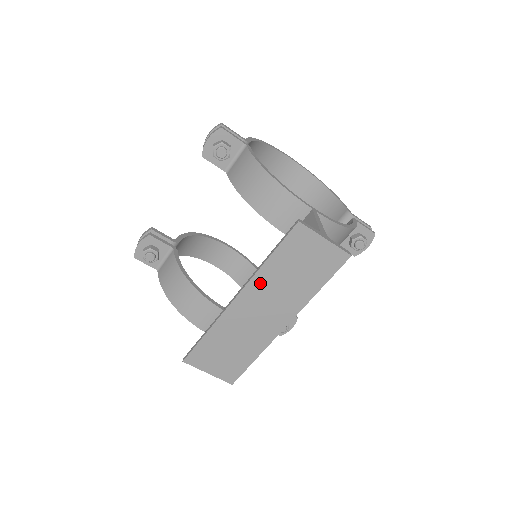
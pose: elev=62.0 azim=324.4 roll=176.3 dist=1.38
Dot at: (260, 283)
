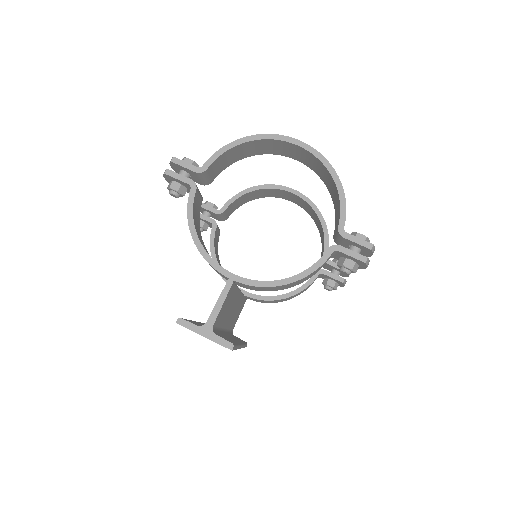
Dot at: occluded
